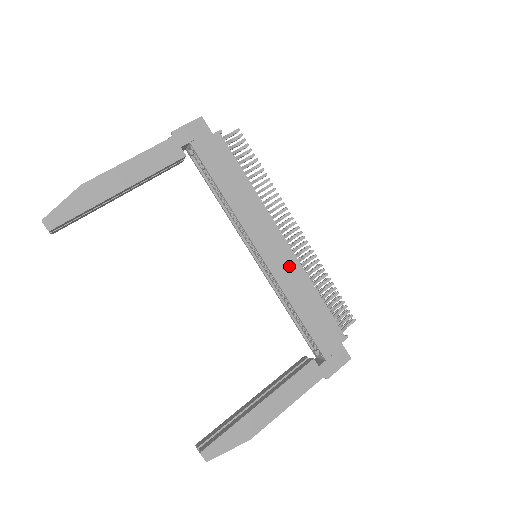
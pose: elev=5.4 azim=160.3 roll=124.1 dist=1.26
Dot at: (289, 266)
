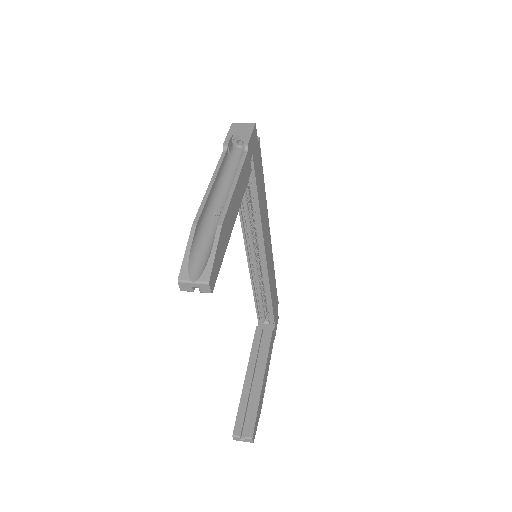
Dot at: (271, 260)
